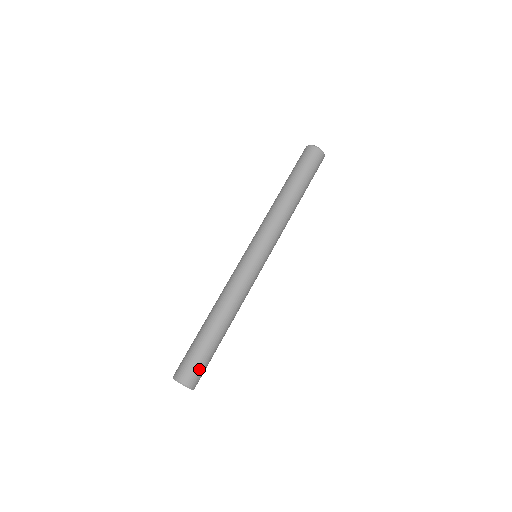
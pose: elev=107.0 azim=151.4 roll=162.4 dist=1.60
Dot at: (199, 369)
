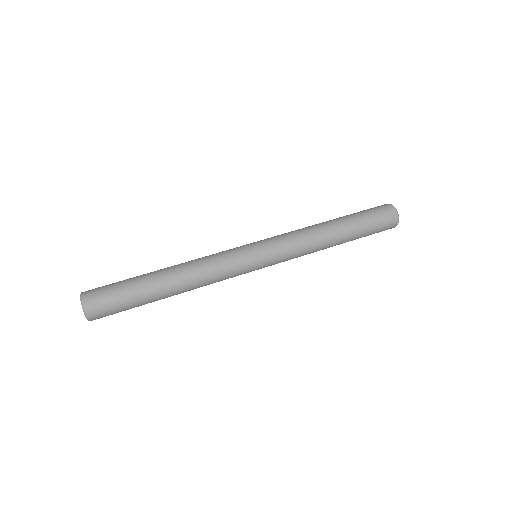
Dot at: (112, 311)
